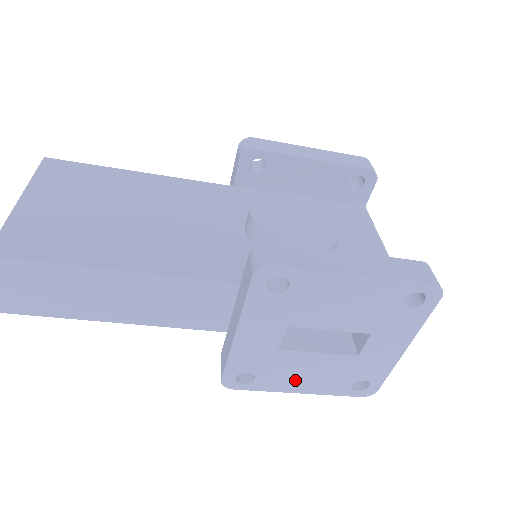
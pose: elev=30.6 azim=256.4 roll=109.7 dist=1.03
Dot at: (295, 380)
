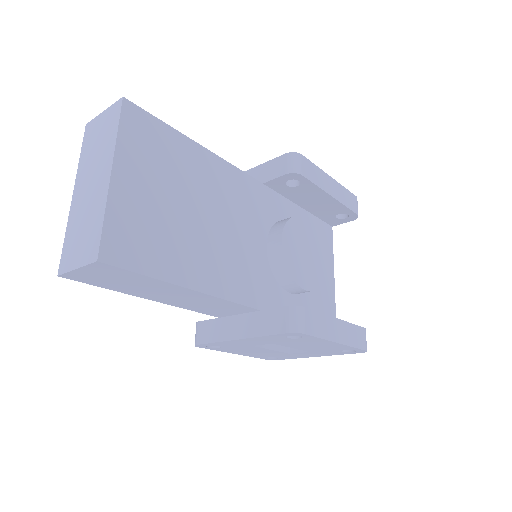
Dot at: (241, 351)
